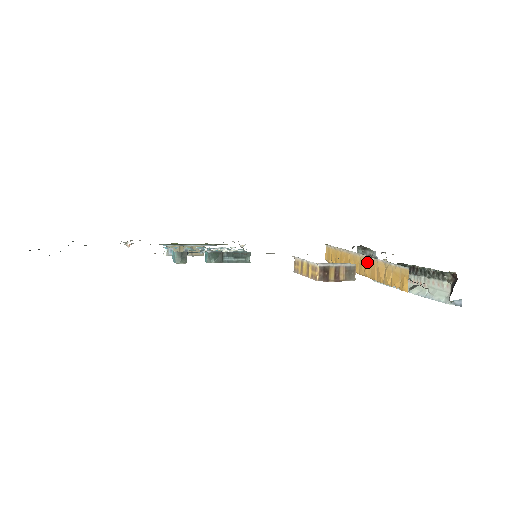
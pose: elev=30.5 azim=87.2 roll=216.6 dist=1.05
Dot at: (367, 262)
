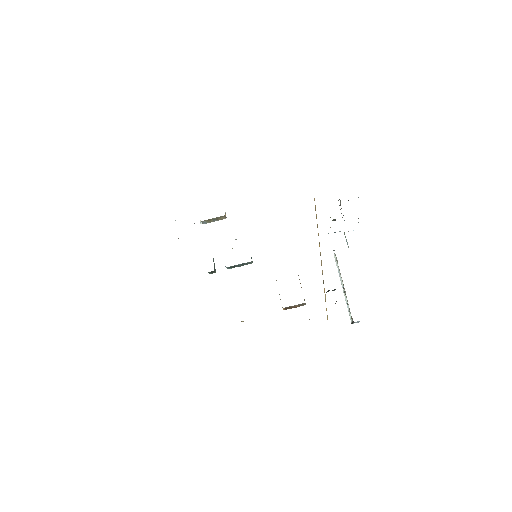
Dot at: (322, 271)
